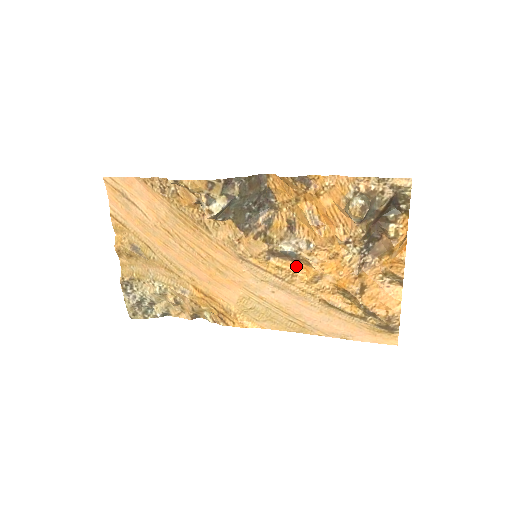
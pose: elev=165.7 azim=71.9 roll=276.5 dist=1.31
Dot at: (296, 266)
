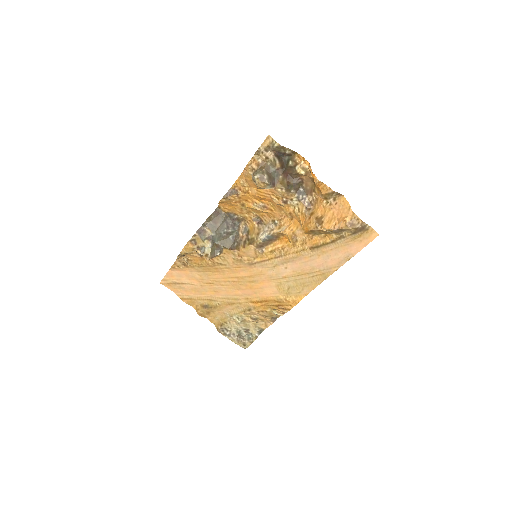
Dot at: (280, 241)
